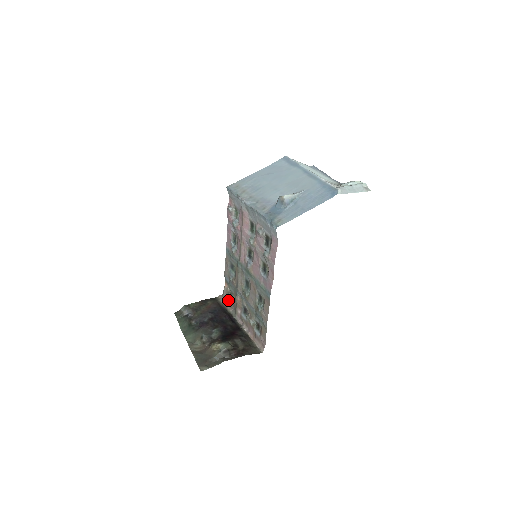
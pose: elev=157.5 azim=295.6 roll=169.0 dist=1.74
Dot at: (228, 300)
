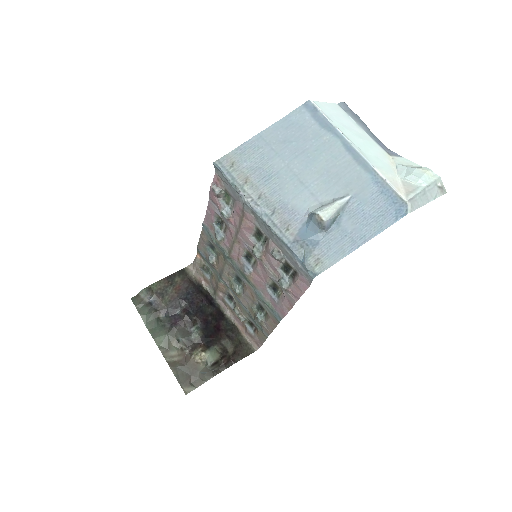
Dot at: (202, 273)
